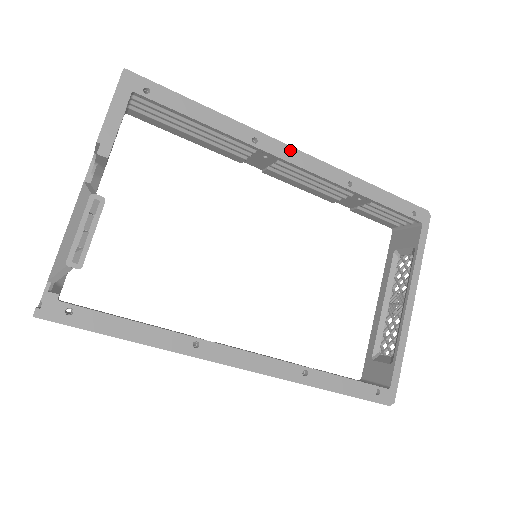
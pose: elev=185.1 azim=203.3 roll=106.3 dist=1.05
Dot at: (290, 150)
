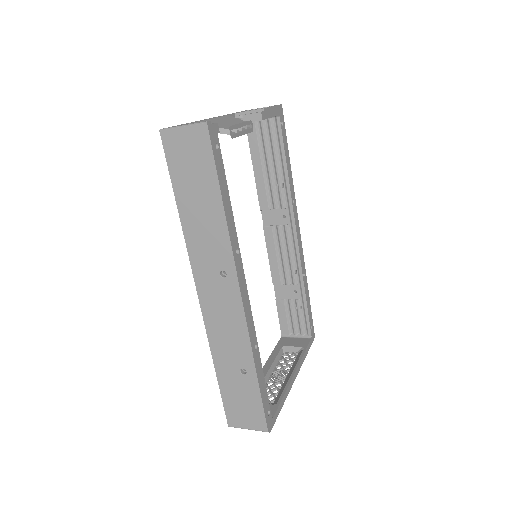
Dot at: (298, 226)
